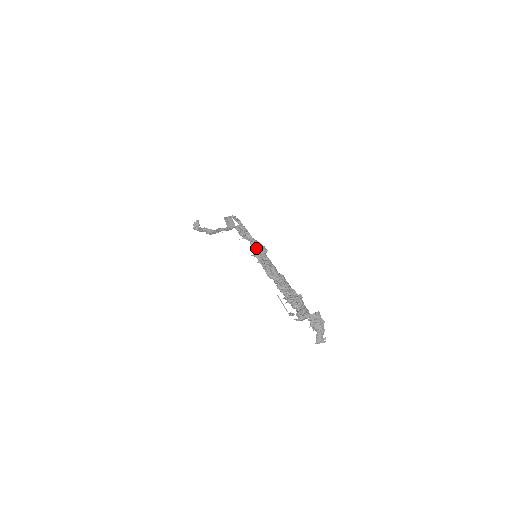
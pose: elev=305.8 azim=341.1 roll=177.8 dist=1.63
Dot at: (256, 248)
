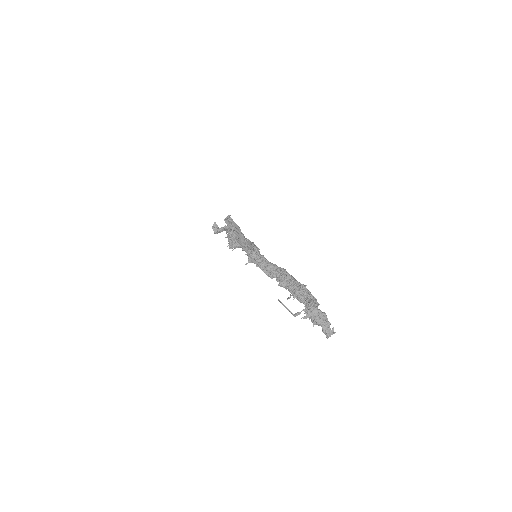
Dot at: (248, 253)
